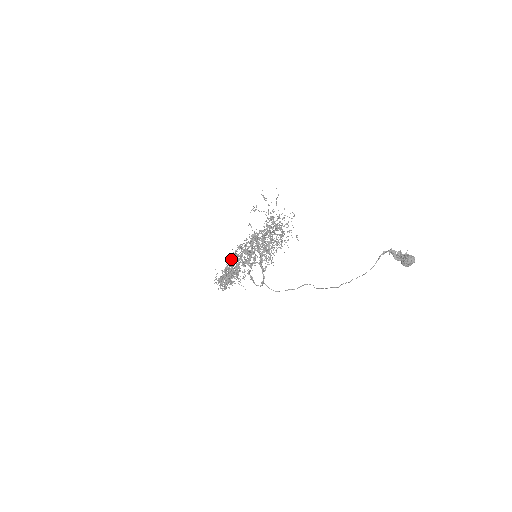
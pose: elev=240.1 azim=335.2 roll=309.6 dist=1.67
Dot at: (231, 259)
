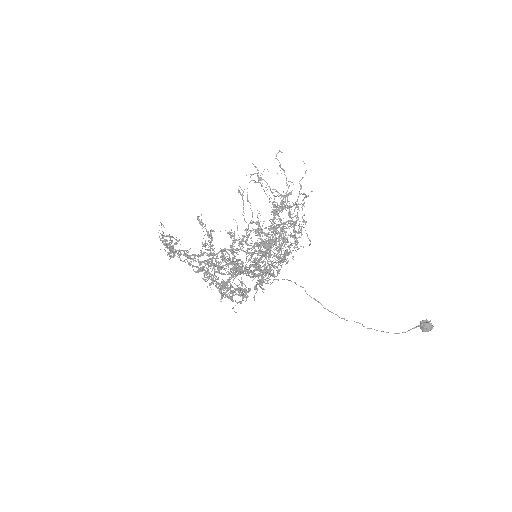
Dot at: occluded
